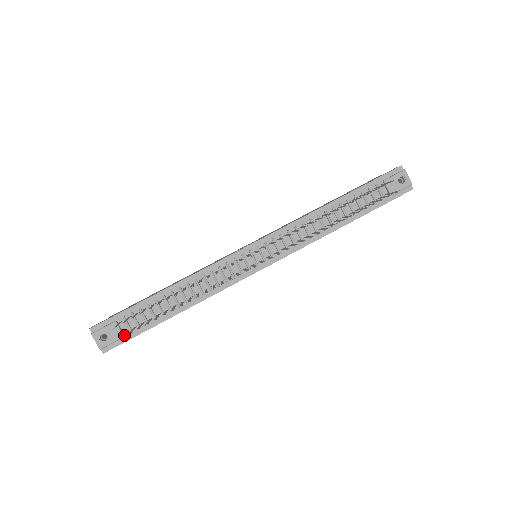
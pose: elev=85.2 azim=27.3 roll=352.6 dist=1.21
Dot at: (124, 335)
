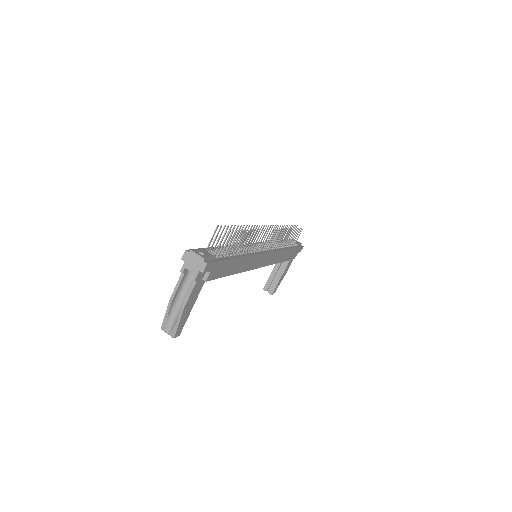
Dot at: (214, 257)
